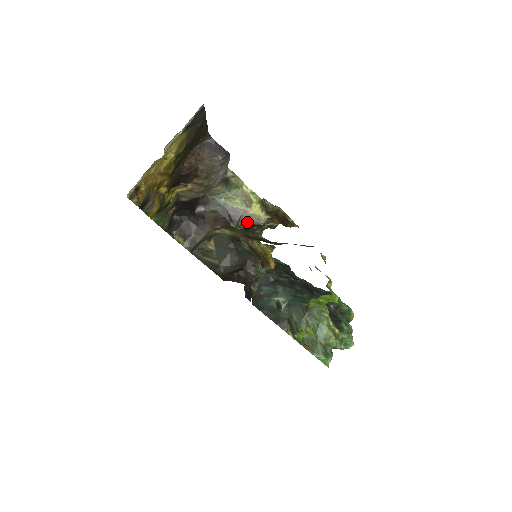
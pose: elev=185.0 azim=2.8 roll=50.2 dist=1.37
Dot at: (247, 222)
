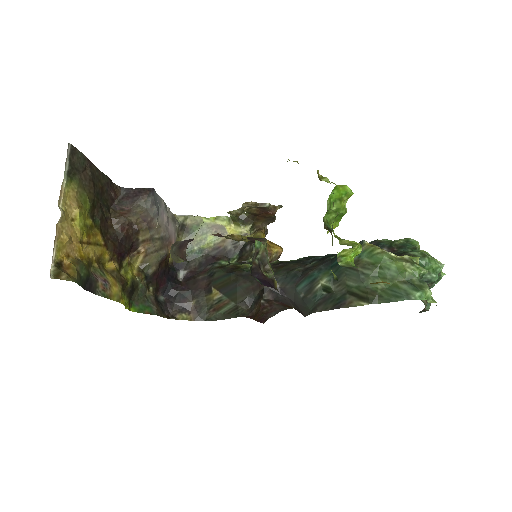
Dot at: (235, 249)
